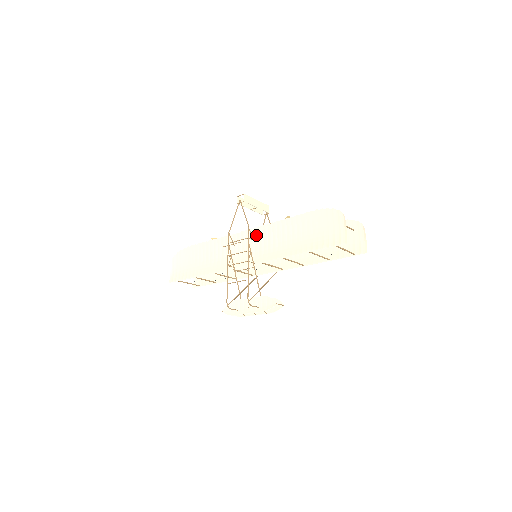
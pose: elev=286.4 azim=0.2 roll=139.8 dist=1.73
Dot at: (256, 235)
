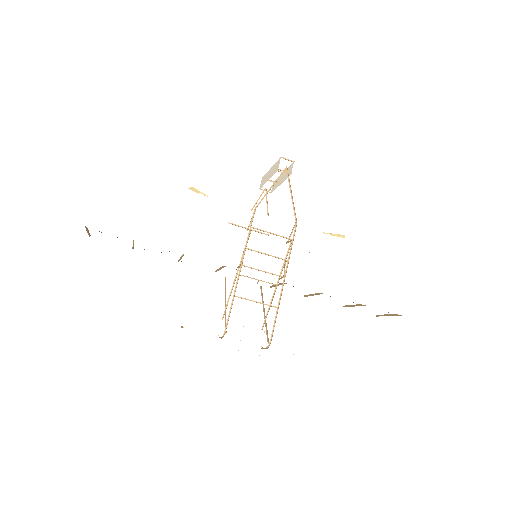
Dot at: (289, 235)
